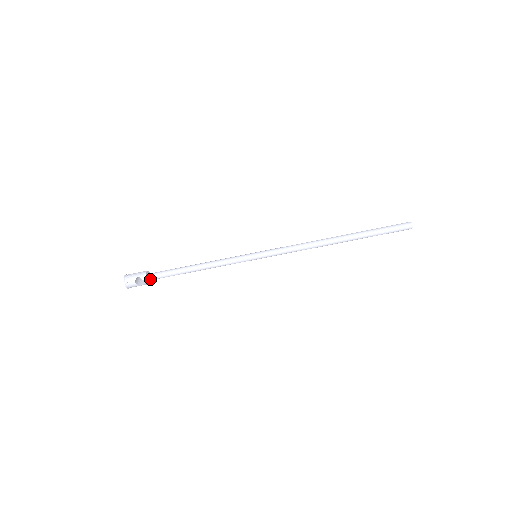
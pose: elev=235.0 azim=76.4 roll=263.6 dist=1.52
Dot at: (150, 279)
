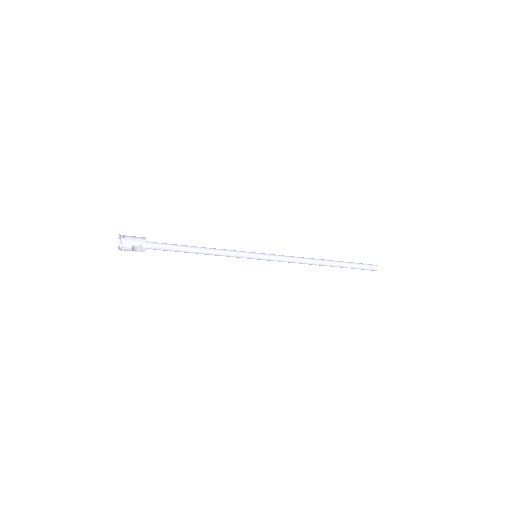
Dot at: (147, 248)
